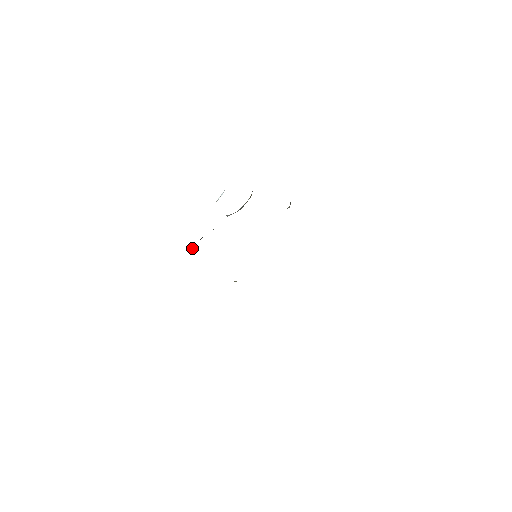
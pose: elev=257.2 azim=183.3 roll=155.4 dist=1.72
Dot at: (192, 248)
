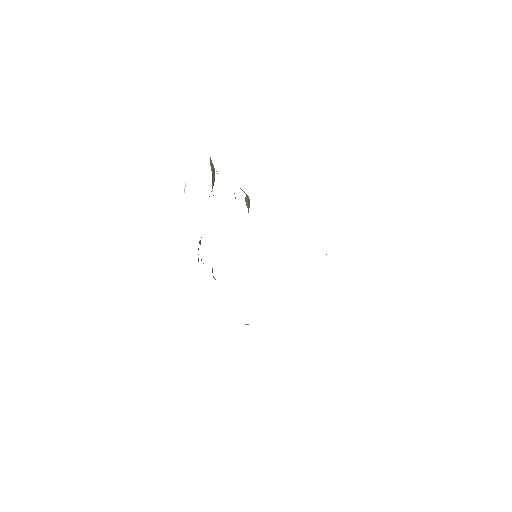
Dot at: occluded
